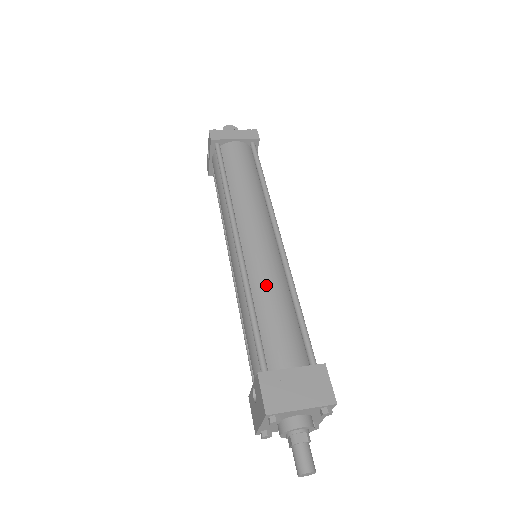
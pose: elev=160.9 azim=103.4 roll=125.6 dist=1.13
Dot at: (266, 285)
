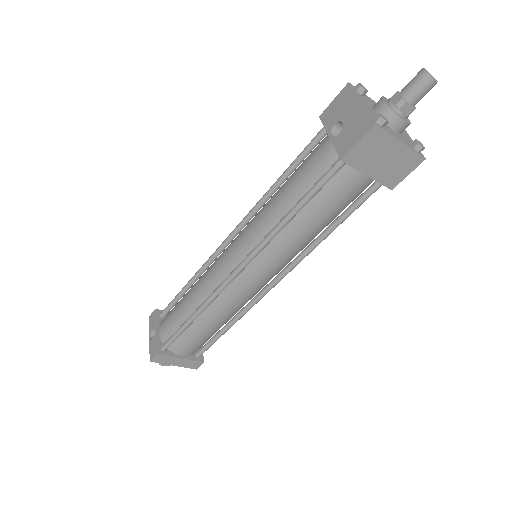
Dot at: occluded
